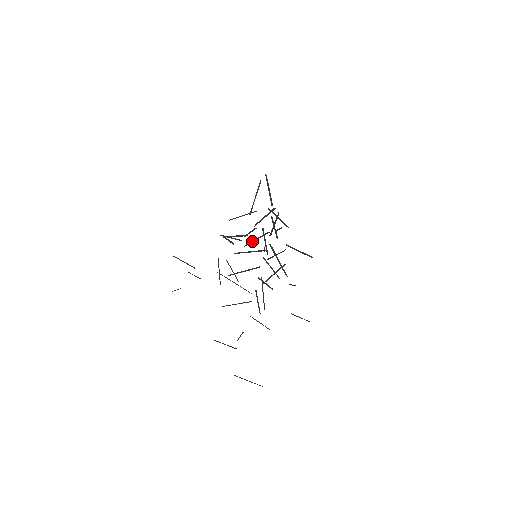
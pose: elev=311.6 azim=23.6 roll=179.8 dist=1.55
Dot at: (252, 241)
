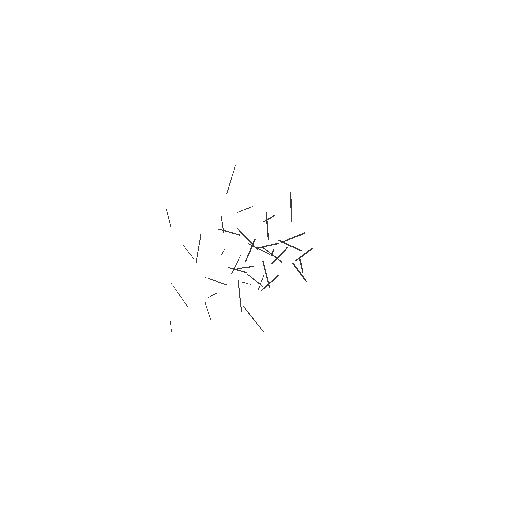
Dot at: (263, 246)
